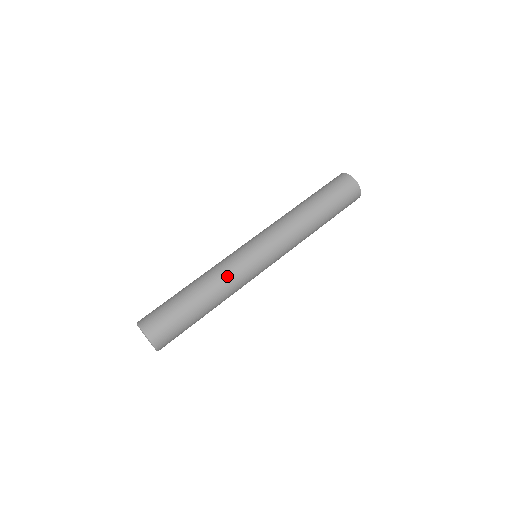
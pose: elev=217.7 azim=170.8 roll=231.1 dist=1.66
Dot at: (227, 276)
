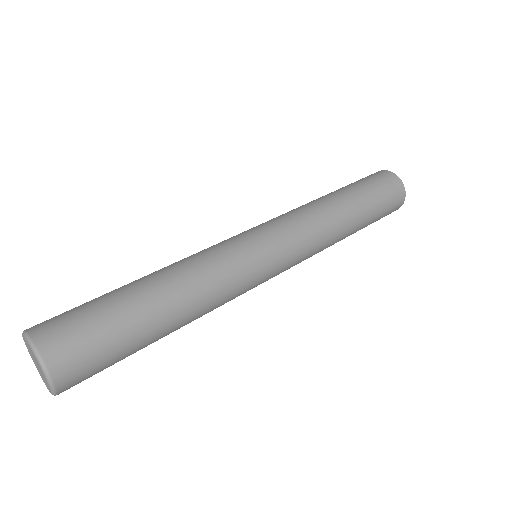
Dot at: (196, 256)
